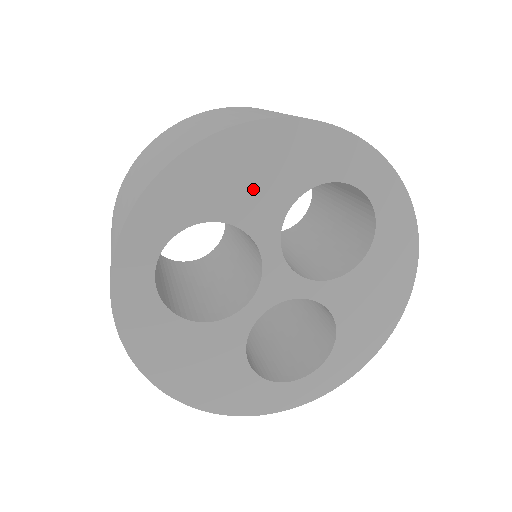
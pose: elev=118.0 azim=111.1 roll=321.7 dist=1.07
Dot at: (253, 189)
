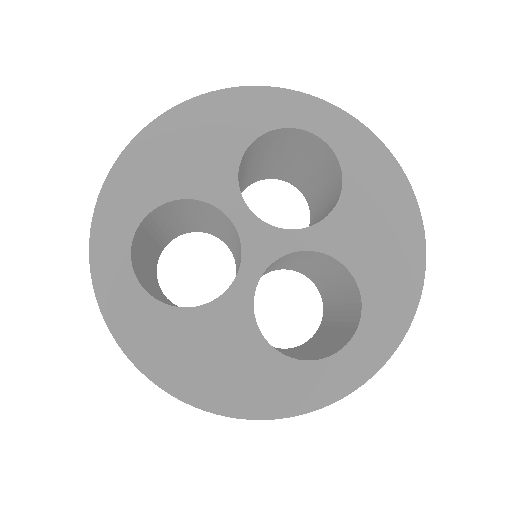
Dot at: (196, 161)
